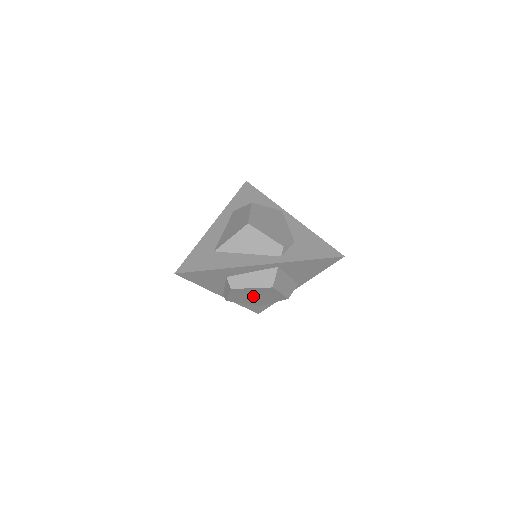
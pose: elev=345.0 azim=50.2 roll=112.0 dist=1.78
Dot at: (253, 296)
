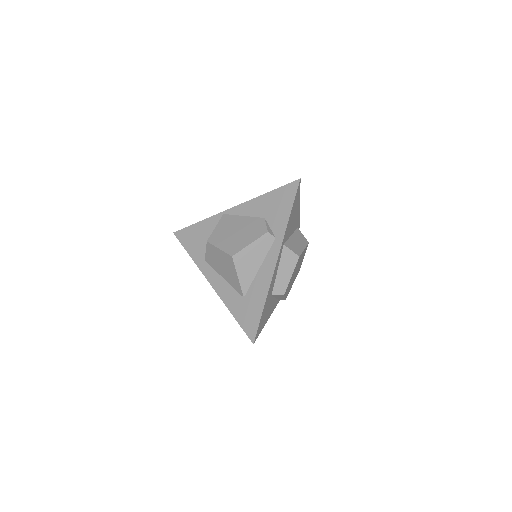
Dot at: (294, 275)
